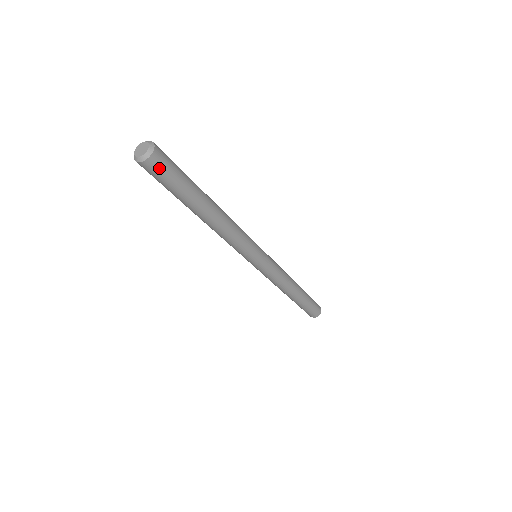
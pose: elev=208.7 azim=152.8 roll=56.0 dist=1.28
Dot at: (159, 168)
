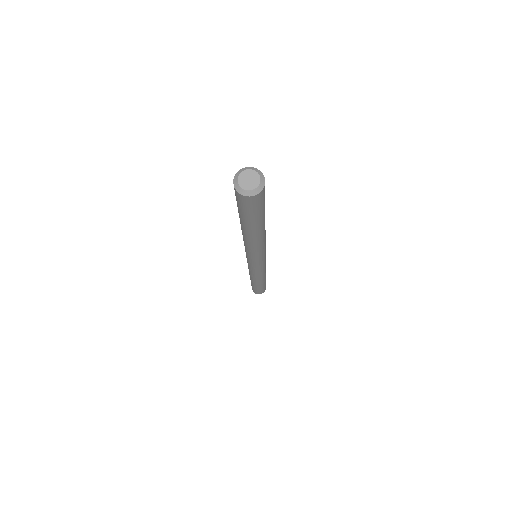
Dot at: (264, 195)
